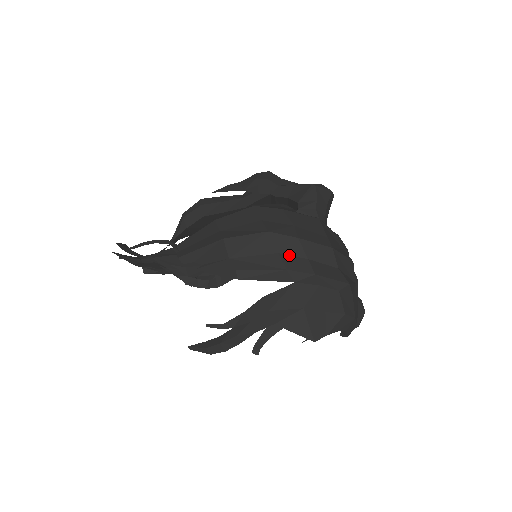
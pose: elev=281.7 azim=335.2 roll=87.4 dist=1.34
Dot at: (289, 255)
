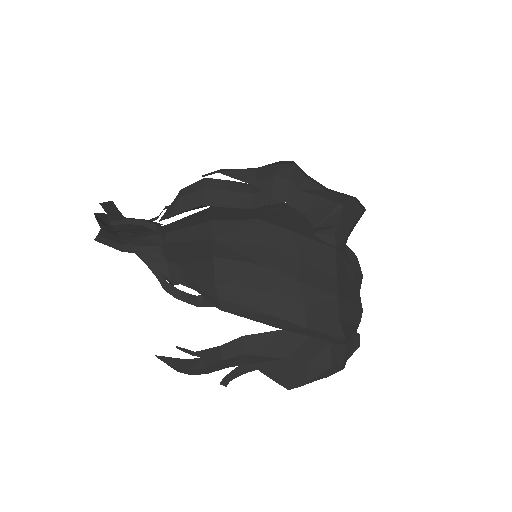
Dot at: (284, 298)
